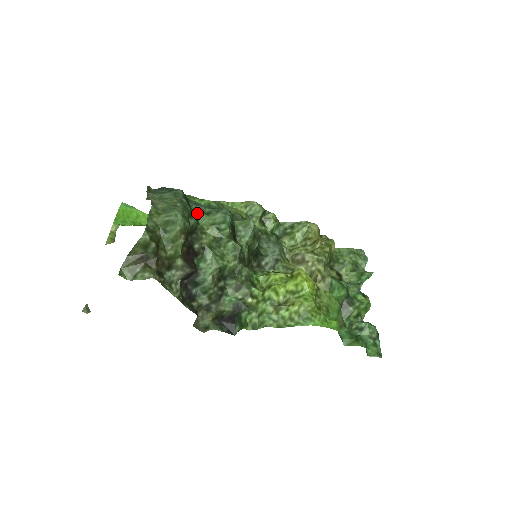
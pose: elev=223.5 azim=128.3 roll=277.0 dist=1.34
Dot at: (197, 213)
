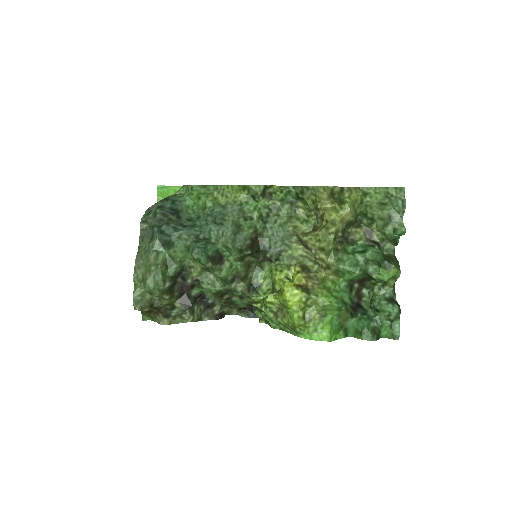
Dot at: (180, 250)
